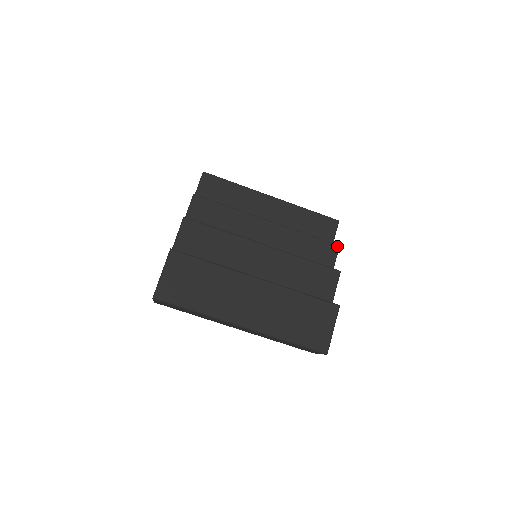
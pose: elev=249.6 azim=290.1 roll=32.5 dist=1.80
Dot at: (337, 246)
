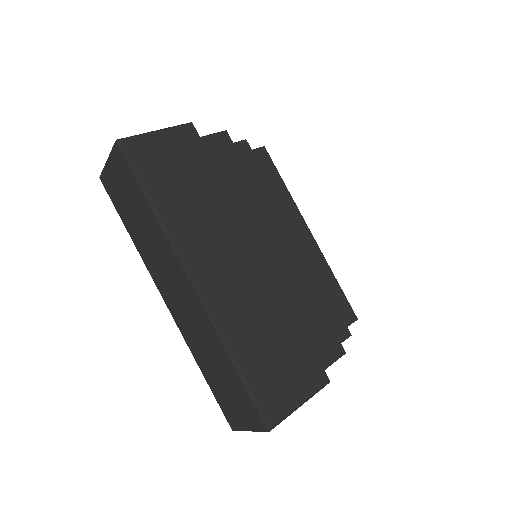
Dot at: (349, 332)
